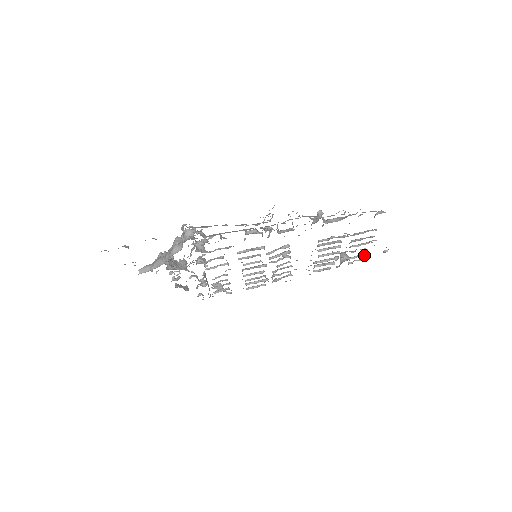
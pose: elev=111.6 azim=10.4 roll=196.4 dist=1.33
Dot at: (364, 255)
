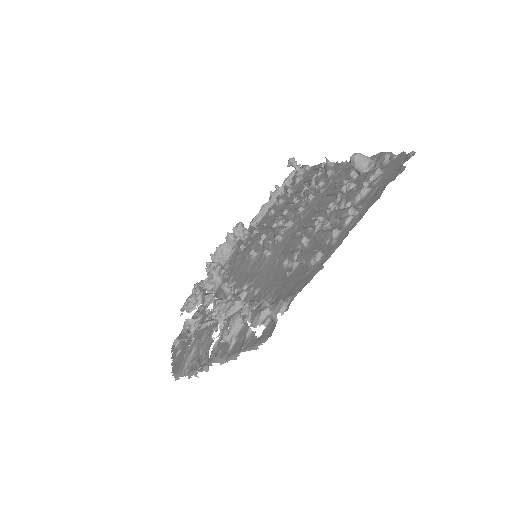
Dot at: (374, 175)
